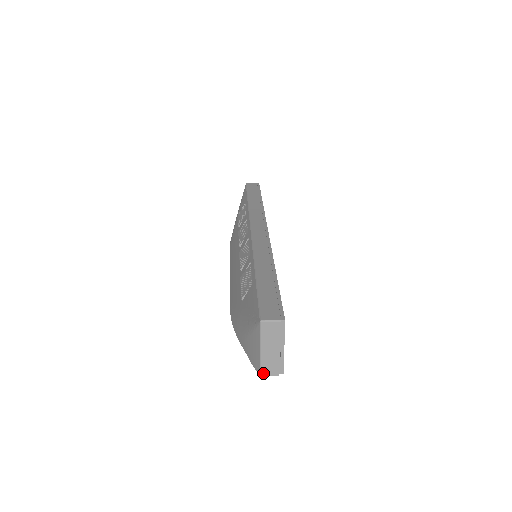
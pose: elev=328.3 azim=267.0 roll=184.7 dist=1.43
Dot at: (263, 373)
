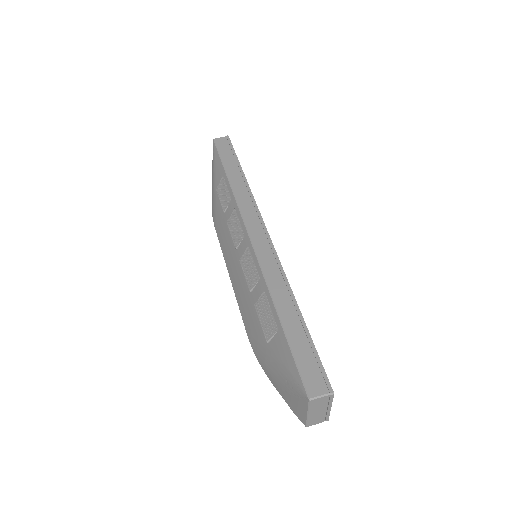
Dot at: (309, 425)
